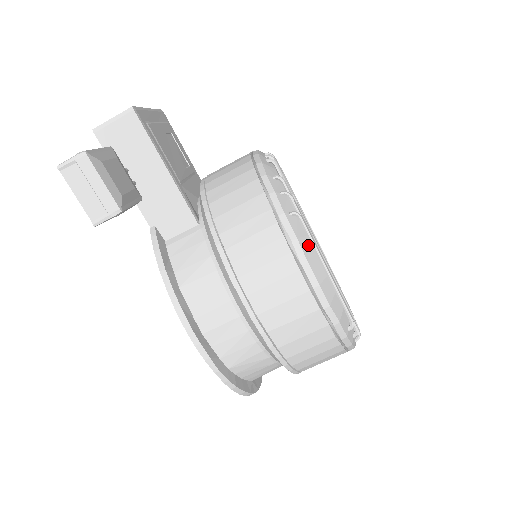
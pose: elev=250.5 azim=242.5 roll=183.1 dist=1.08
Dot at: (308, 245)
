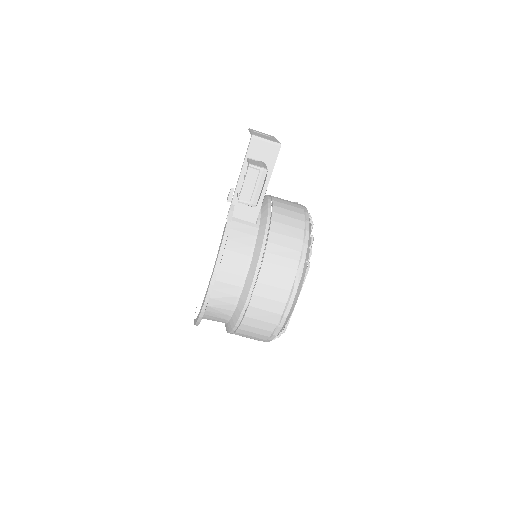
Dot at: (302, 282)
